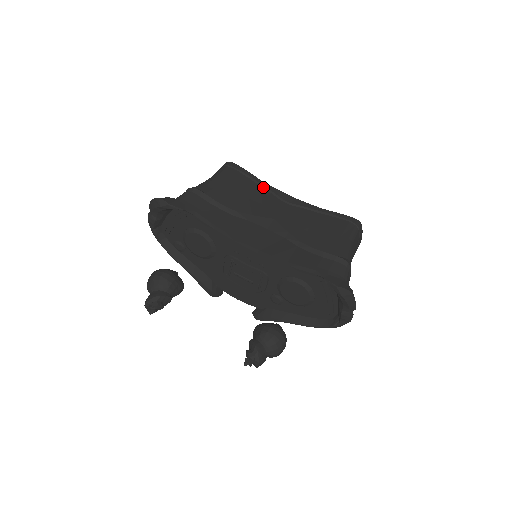
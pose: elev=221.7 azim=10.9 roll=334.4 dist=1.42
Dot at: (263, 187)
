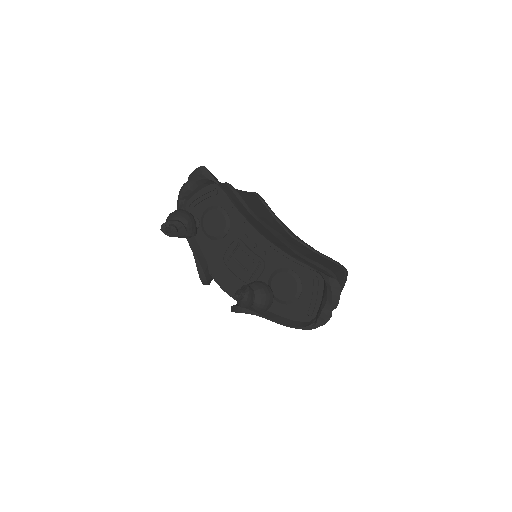
Dot at: (276, 219)
